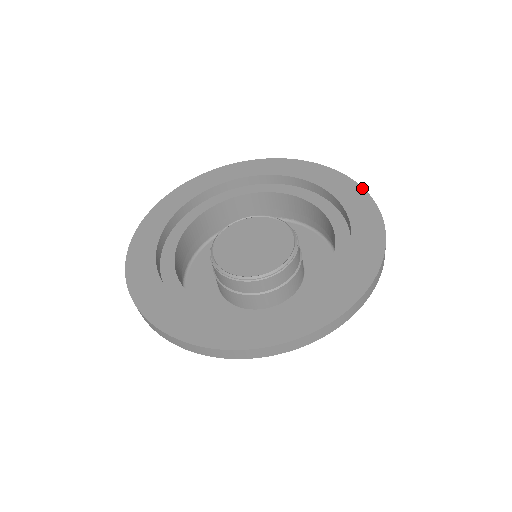
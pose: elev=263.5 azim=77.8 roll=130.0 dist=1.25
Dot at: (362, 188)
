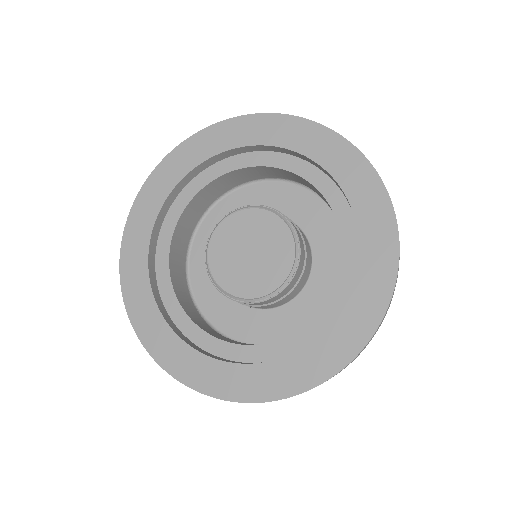
Dot at: (367, 161)
